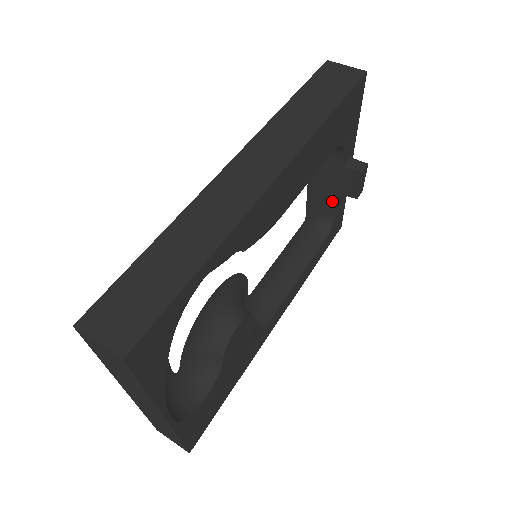
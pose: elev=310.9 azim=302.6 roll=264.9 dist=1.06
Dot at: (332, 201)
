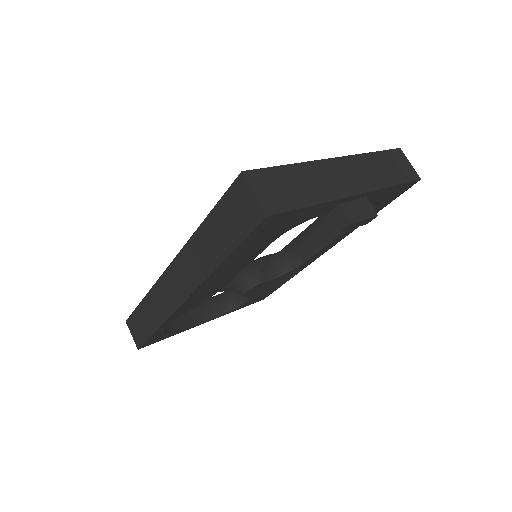
Dot at: occluded
